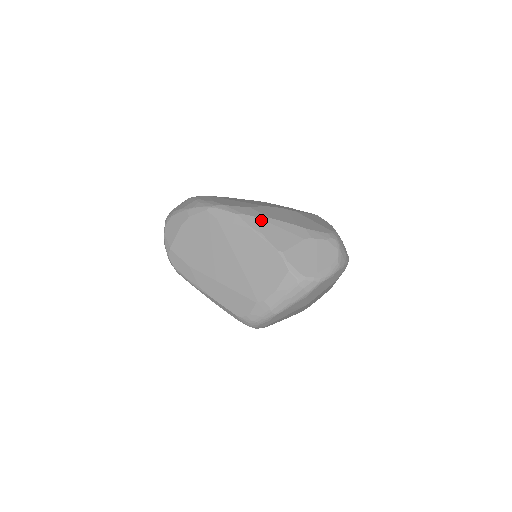
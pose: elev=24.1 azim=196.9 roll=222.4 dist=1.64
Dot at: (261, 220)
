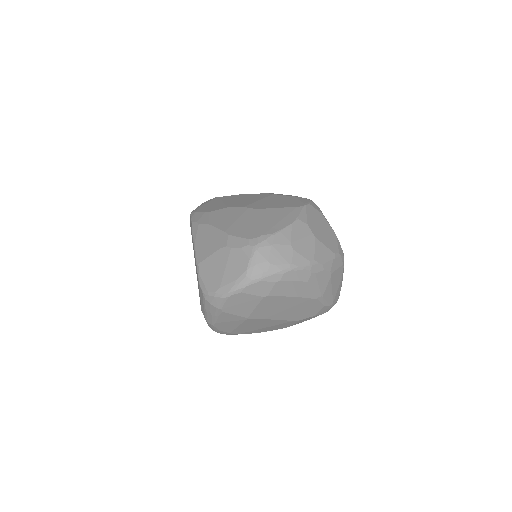
Dot at: (201, 227)
